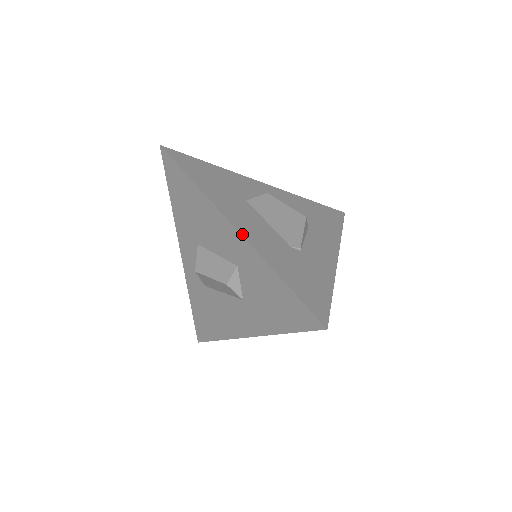
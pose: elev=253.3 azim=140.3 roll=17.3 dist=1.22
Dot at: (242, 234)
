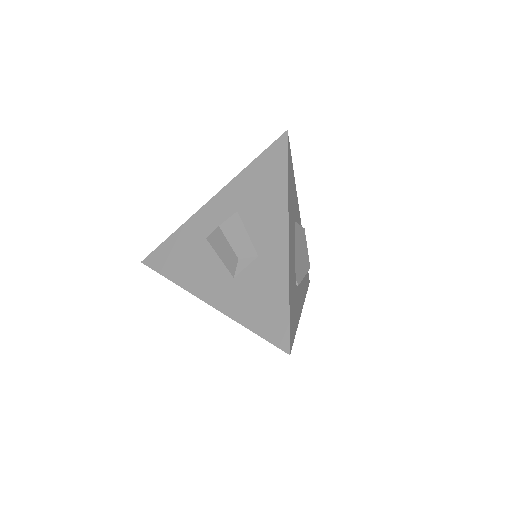
Dot at: (289, 244)
